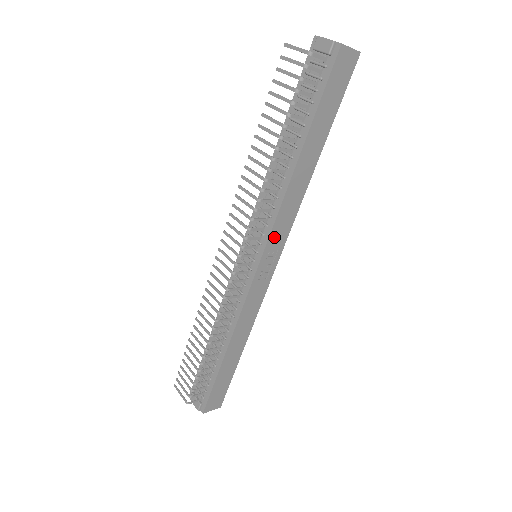
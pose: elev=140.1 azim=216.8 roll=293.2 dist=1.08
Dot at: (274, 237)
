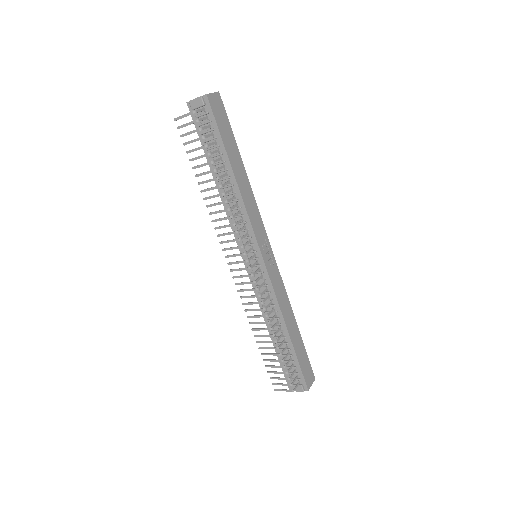
Dot at: (257, 233)
